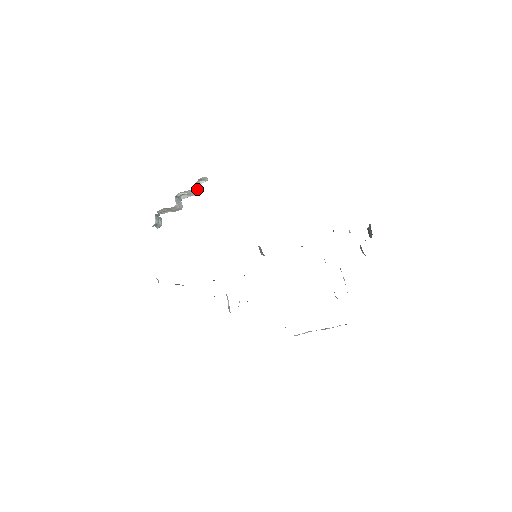
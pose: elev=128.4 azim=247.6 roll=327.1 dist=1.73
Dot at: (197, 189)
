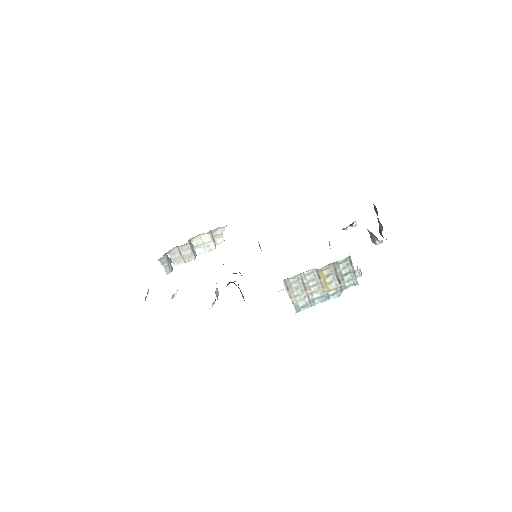
Dot at: (211, 238)
